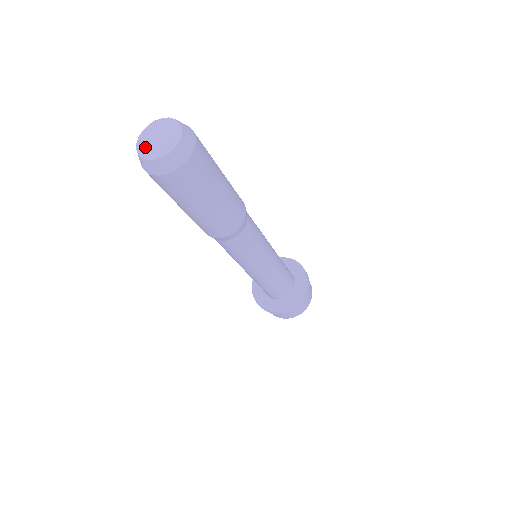
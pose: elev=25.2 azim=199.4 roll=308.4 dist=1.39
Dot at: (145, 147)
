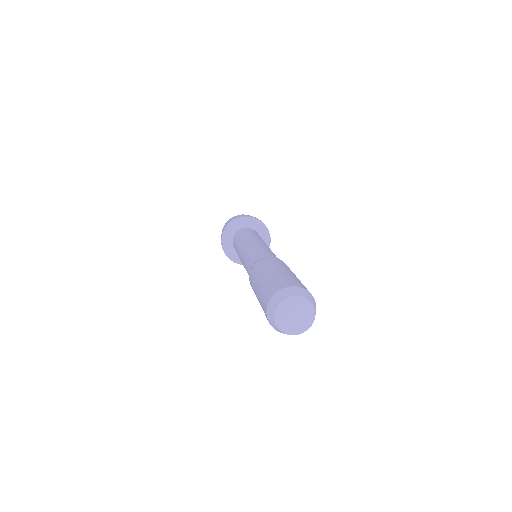
Dot at: (284, 324)
